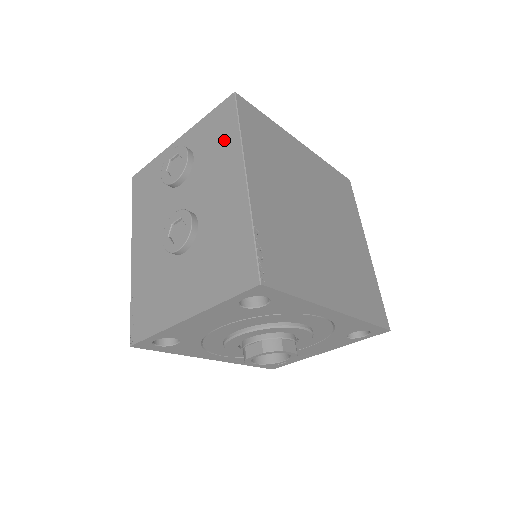
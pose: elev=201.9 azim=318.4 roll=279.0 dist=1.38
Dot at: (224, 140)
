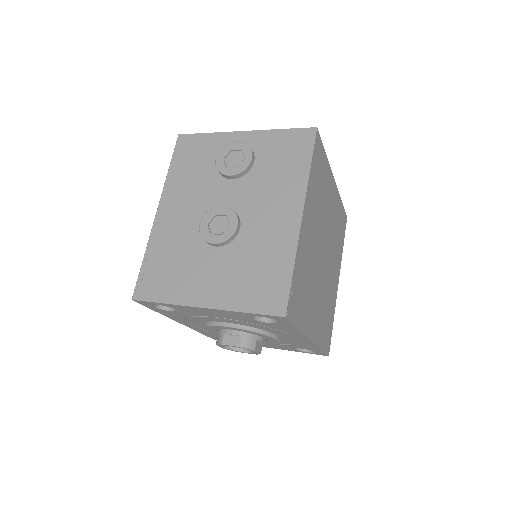
Dot at: (291, 167)
